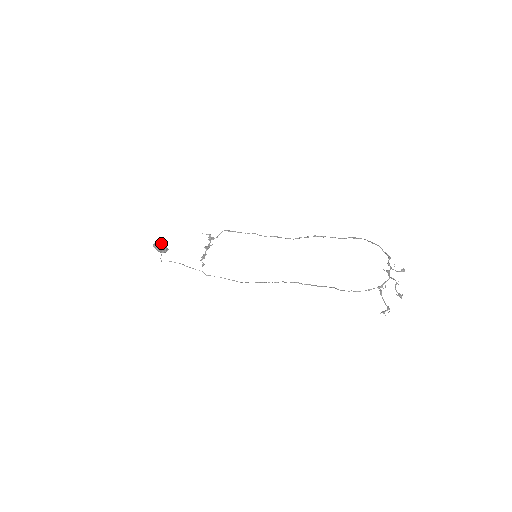
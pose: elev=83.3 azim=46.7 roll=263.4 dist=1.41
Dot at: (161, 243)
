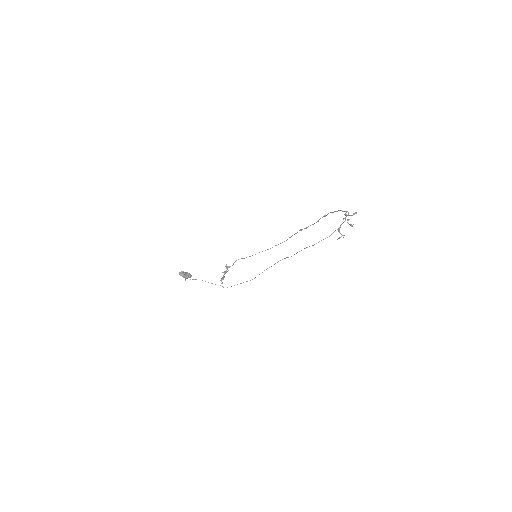
Dot at: (185, 272)
